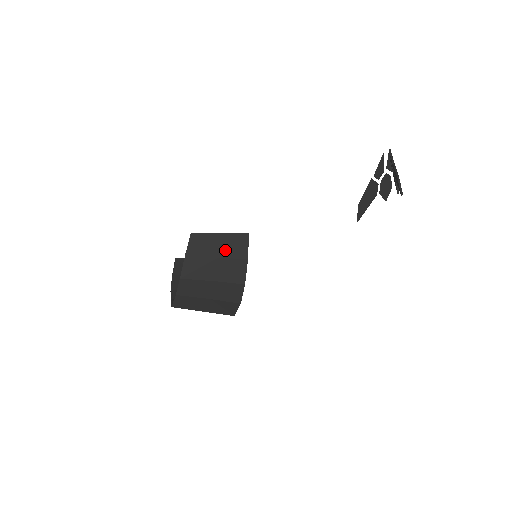
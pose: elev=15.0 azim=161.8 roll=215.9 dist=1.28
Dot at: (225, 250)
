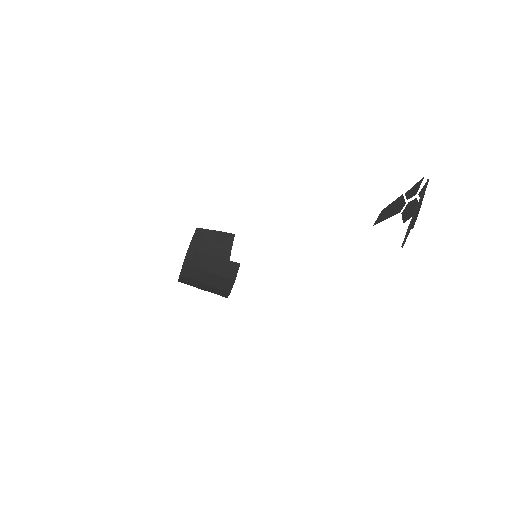
Dot at: (219, 270)
